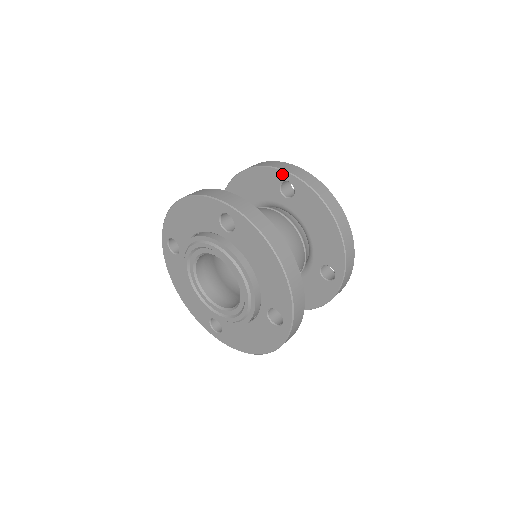
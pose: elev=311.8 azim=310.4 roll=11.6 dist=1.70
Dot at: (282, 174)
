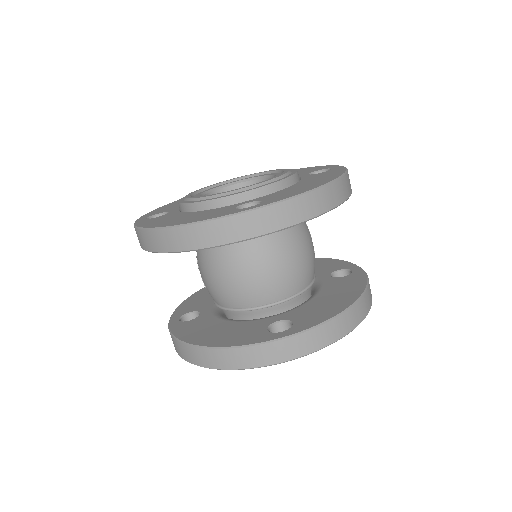
Dot at: (244, 240)
